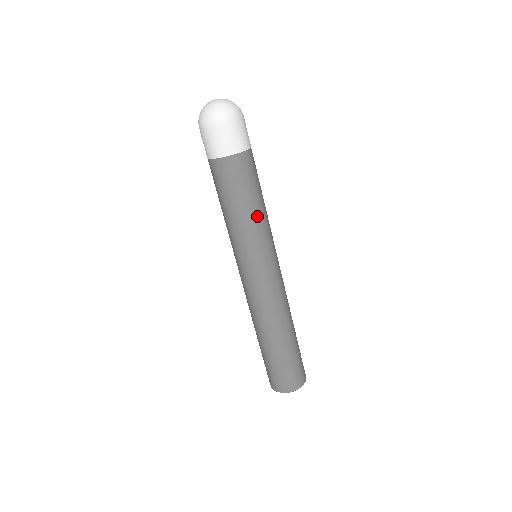
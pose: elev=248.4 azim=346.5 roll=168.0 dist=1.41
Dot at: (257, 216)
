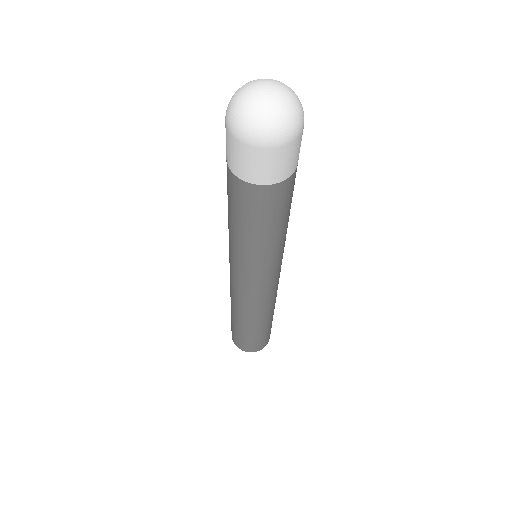
Dot at: (287, 226)
